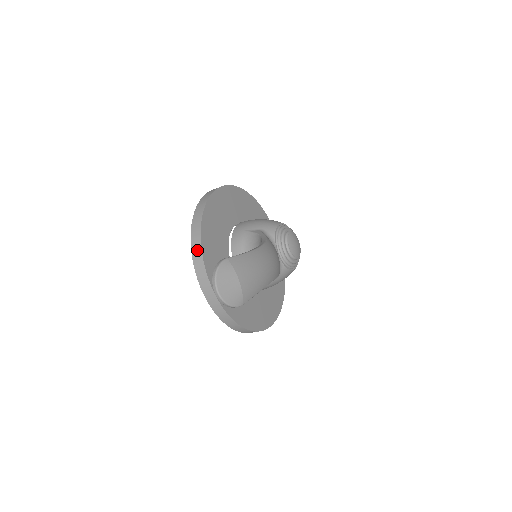
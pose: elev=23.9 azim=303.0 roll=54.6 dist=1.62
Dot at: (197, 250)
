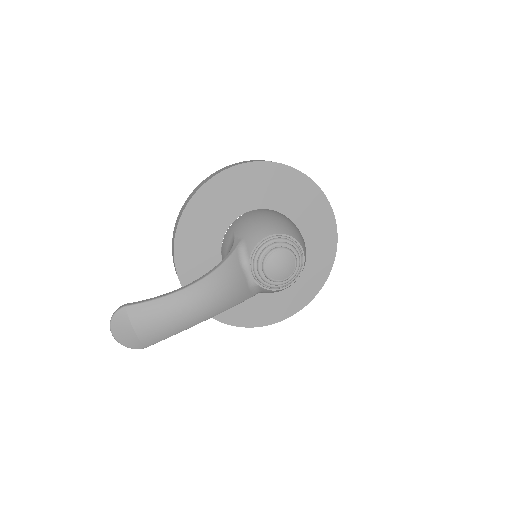
Dot at: (173, 251)
